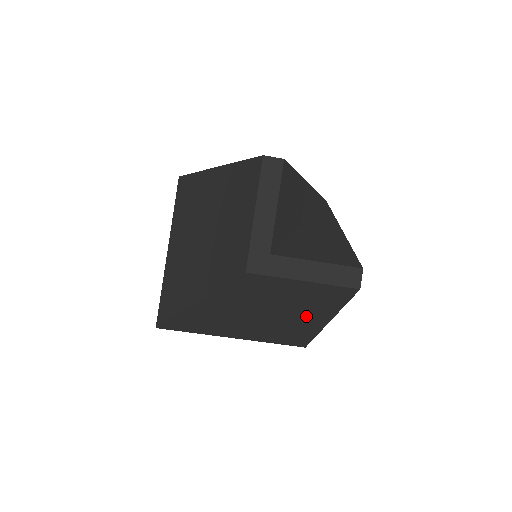
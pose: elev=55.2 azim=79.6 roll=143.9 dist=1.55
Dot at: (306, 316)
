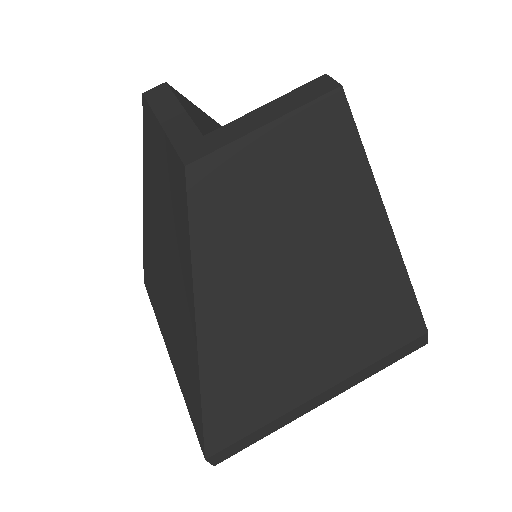
Dot at: (348, 228)
